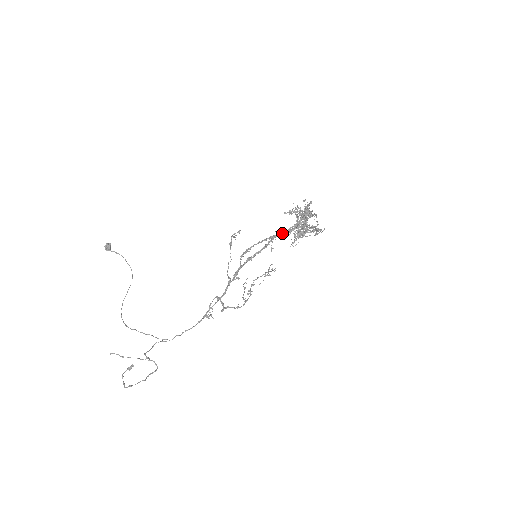
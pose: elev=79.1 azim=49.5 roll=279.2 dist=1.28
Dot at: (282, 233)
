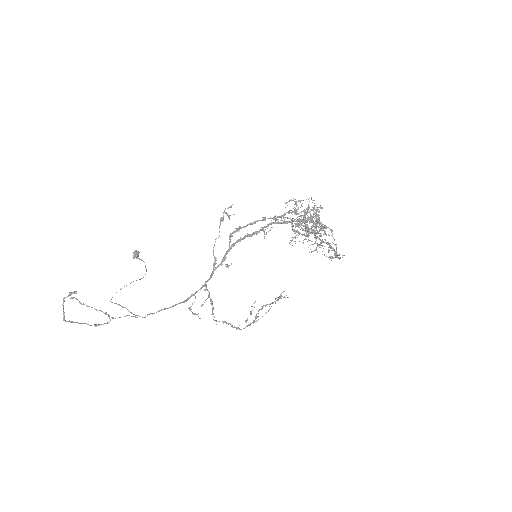
Dot at: occluded
